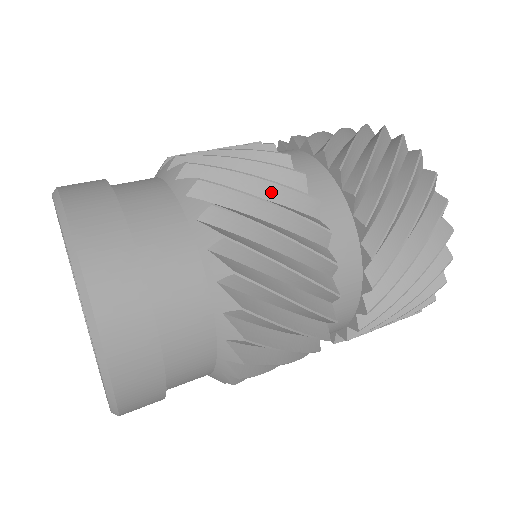
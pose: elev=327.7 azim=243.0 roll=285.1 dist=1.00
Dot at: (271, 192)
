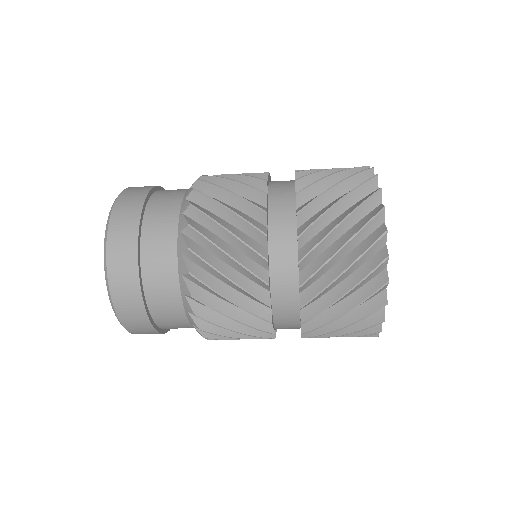
Dot at: (238, 203)
